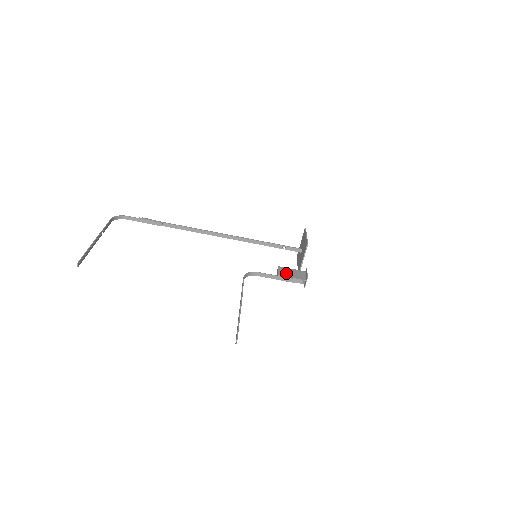
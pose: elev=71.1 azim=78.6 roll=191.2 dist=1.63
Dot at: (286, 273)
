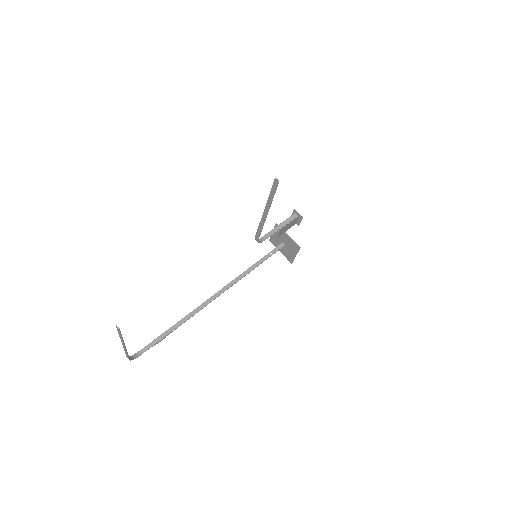
Dot at: occluded
